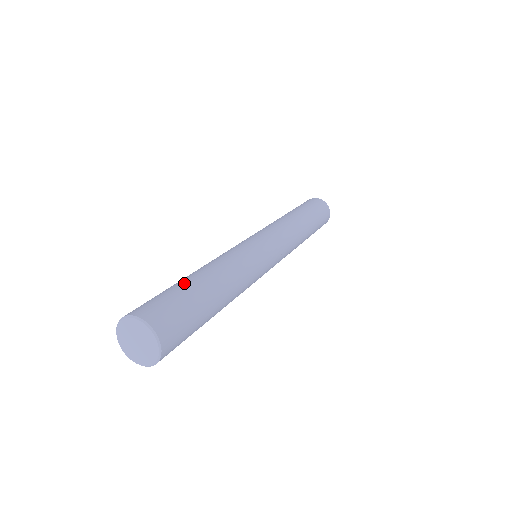
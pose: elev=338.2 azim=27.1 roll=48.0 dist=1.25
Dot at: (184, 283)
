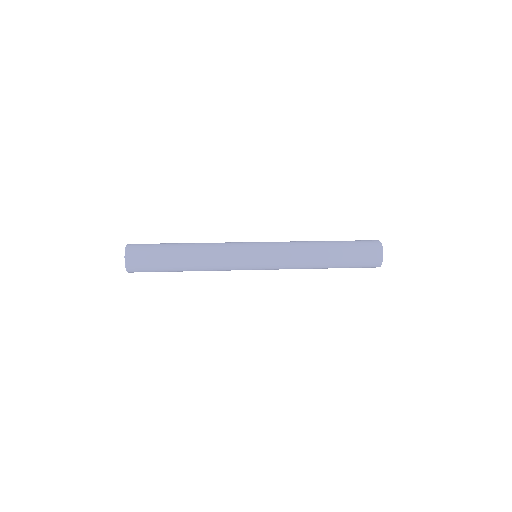
Dot at: occluded
